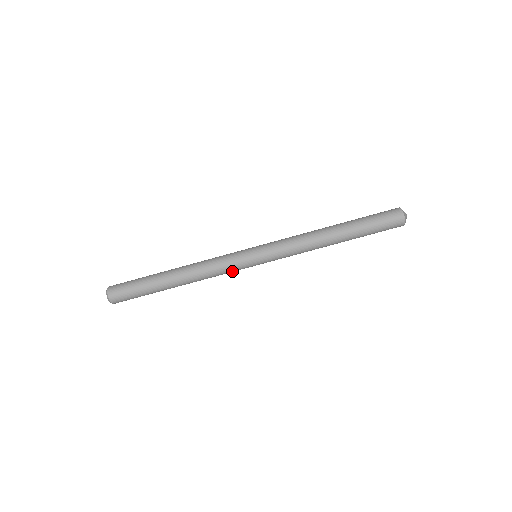
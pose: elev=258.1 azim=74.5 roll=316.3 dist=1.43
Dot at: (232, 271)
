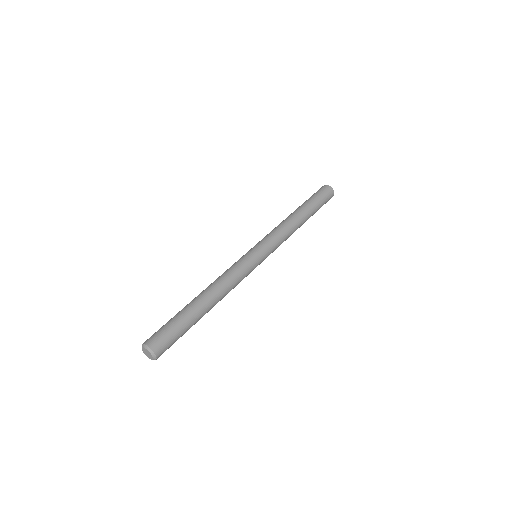
Dot at: (243, 266)
